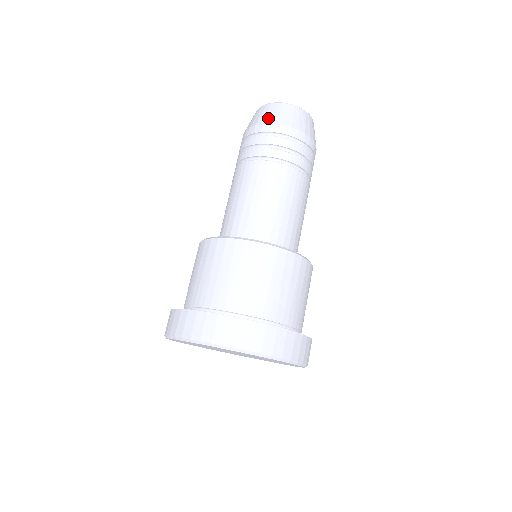
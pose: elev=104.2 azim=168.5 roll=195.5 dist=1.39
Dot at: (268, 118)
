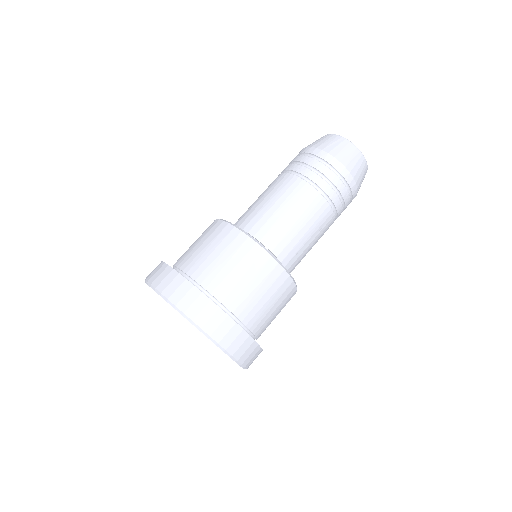
Dot at: (342, 155)
